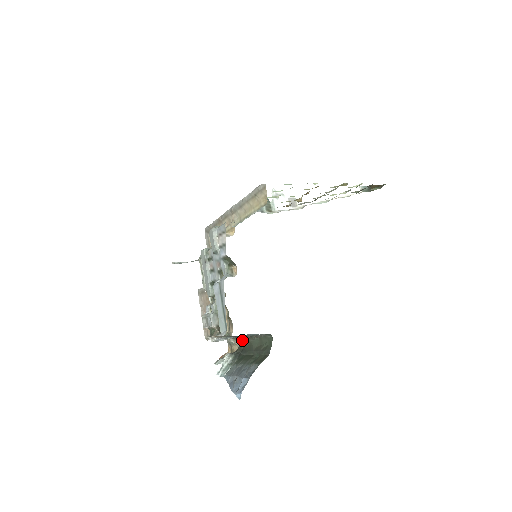
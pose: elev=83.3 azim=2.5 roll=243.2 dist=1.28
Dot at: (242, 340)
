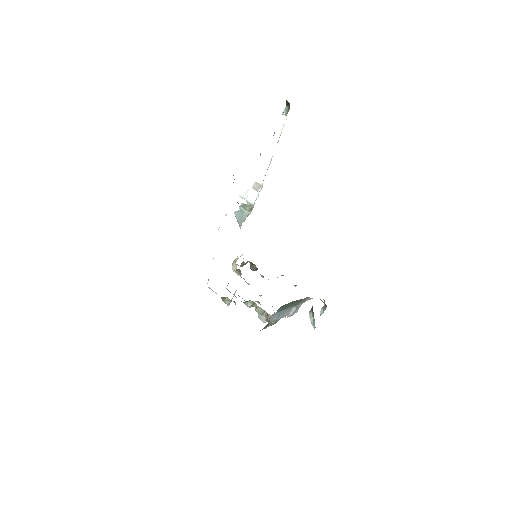
Dot at: occluded
